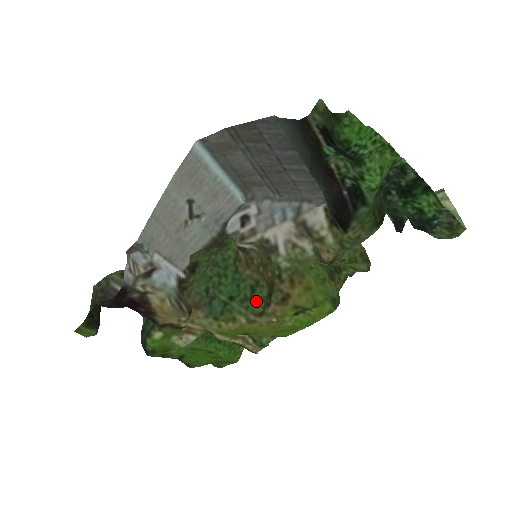
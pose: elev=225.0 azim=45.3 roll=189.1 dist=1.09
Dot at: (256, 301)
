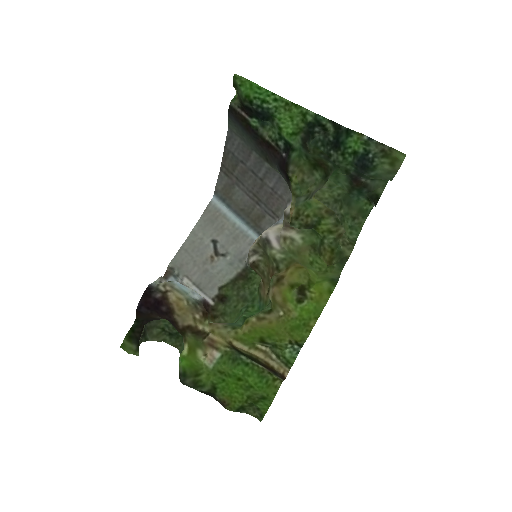
Dot at: (268, 306)
